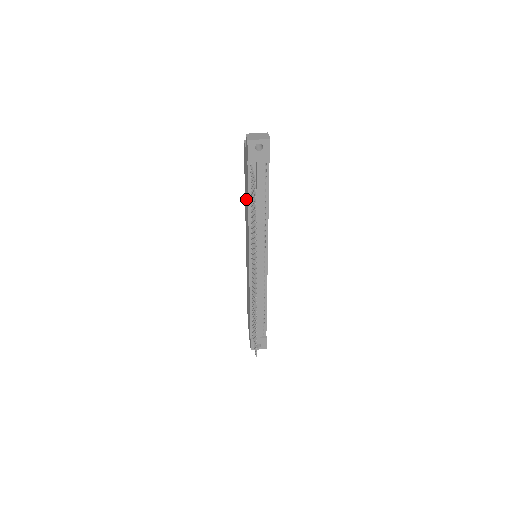
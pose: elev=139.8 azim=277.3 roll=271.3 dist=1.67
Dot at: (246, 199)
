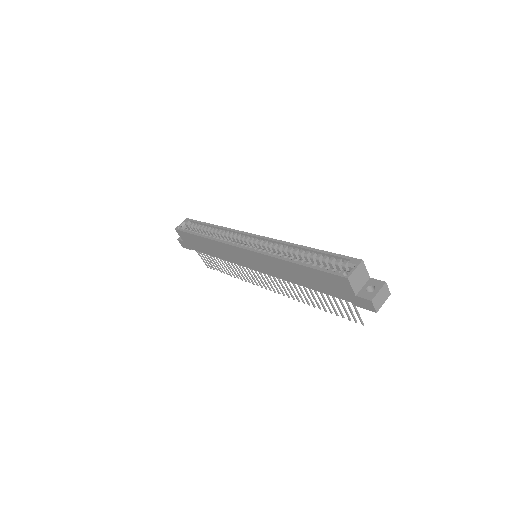
Dot at: (300, 276)
